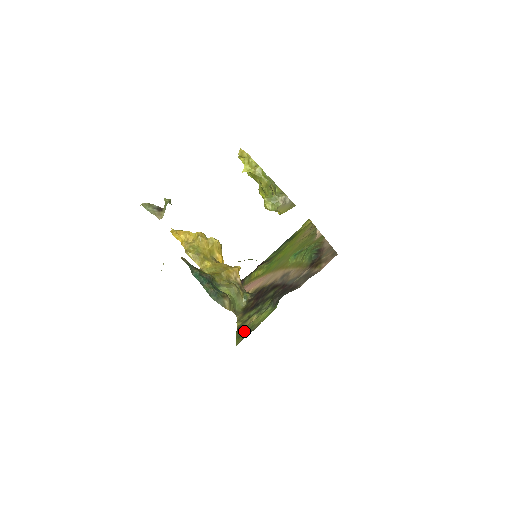
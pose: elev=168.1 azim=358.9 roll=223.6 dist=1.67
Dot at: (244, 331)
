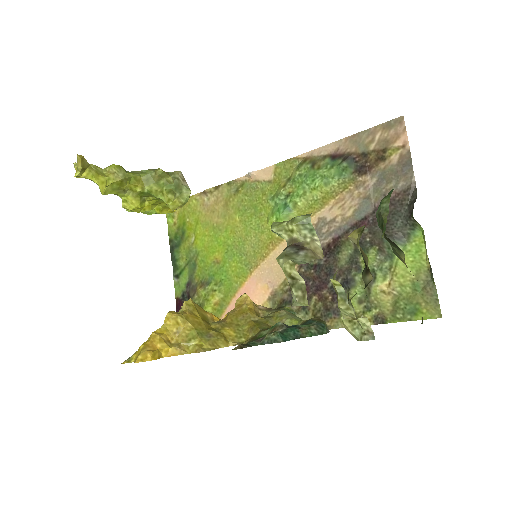
Dot at: (411, 302)
